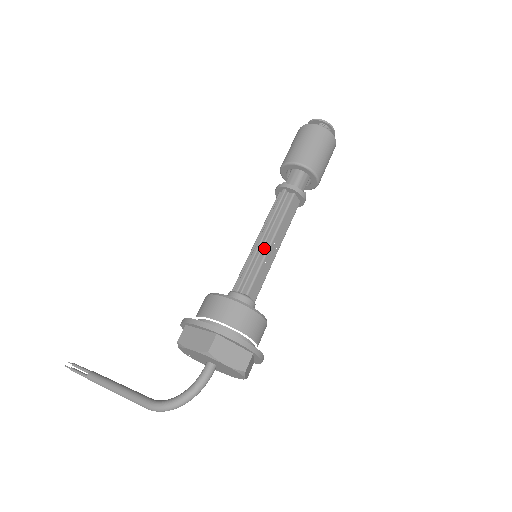
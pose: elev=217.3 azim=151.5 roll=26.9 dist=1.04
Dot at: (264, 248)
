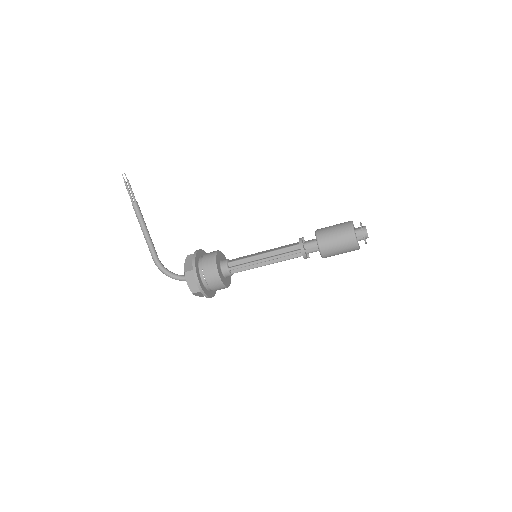
Dot at: (261, 264)
